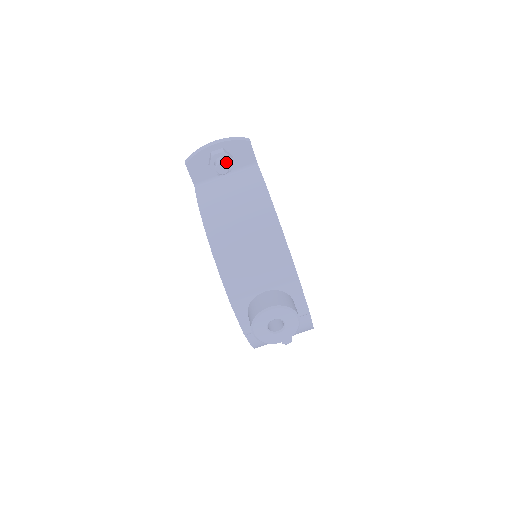
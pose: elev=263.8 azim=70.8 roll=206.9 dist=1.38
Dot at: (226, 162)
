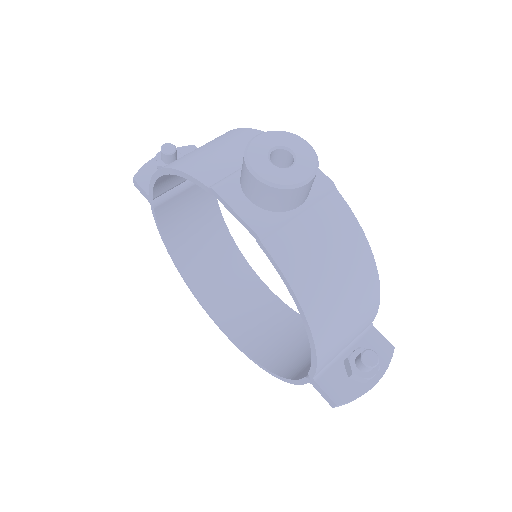
Dot at: (170, 144)
